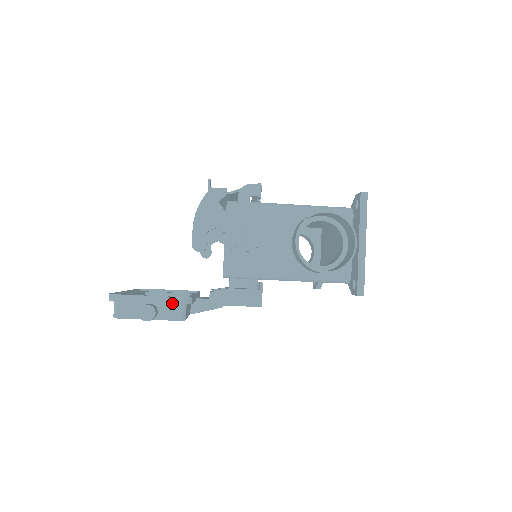
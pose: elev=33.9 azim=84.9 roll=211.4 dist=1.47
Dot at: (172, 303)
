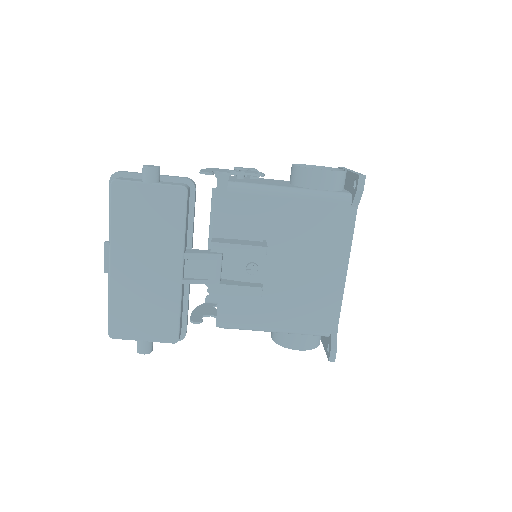
Dot at: (176, 177)
